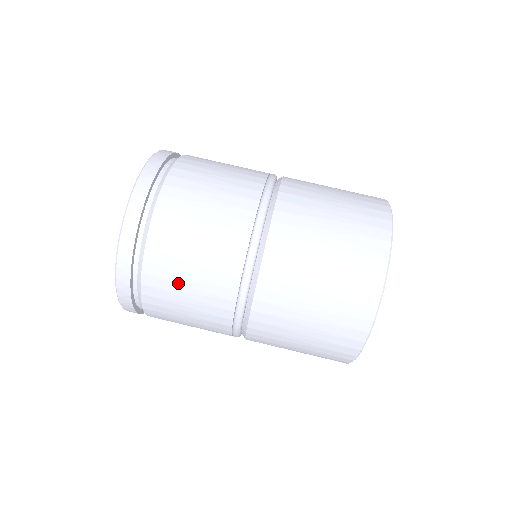
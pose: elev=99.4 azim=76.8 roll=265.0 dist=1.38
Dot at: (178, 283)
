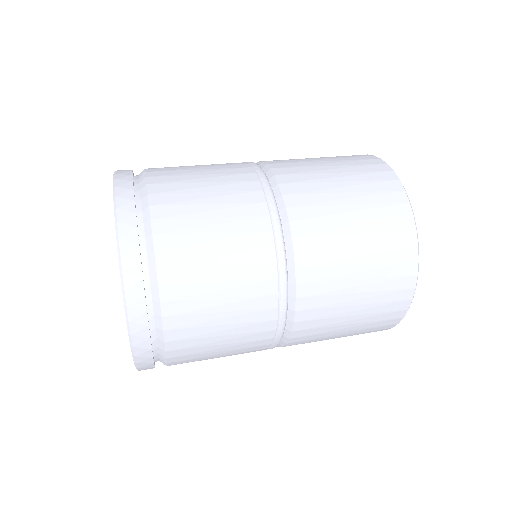
Dot at: (187, 170)
